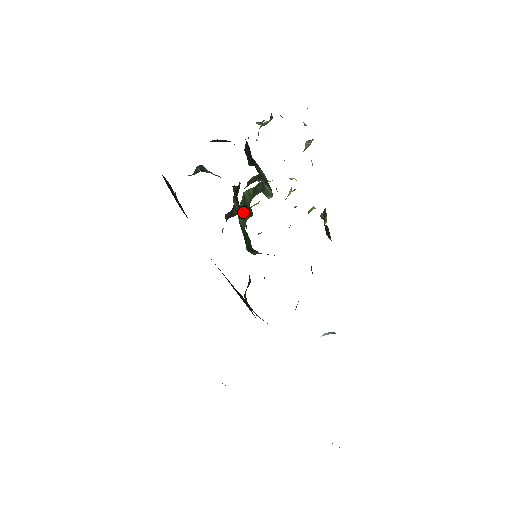
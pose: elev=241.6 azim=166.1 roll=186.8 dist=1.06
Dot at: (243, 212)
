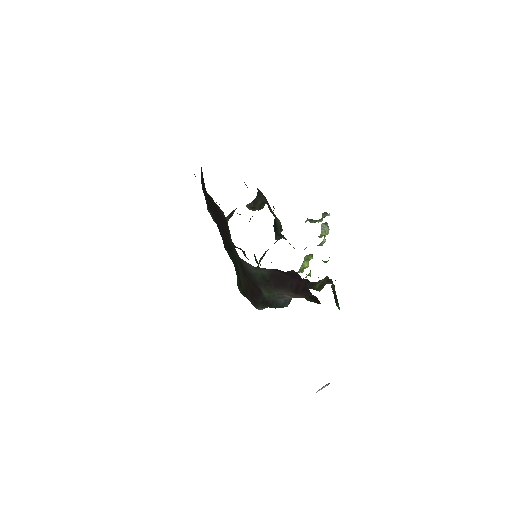
Dot at: (261, 259)
